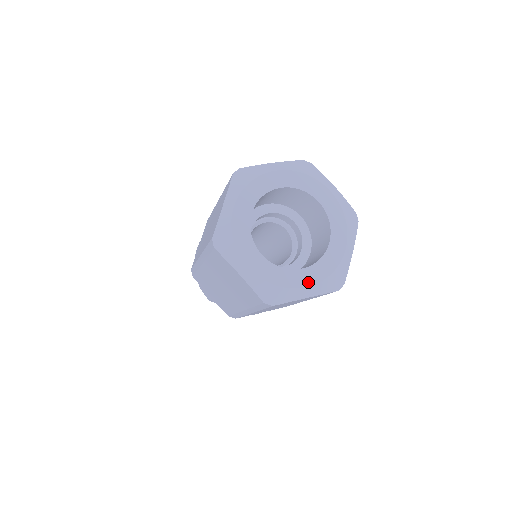
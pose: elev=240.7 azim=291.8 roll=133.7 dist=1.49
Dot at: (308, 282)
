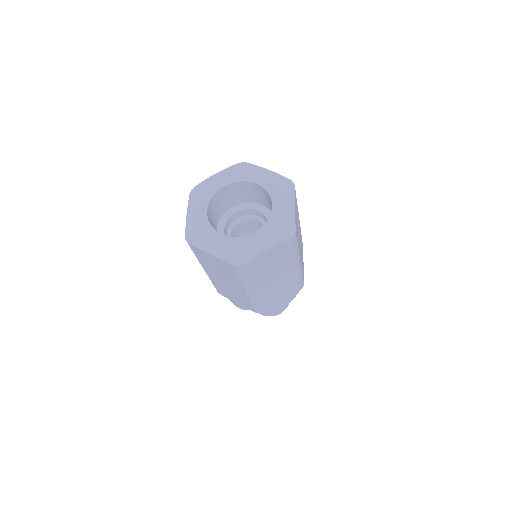
Dot at: (262, 239)
